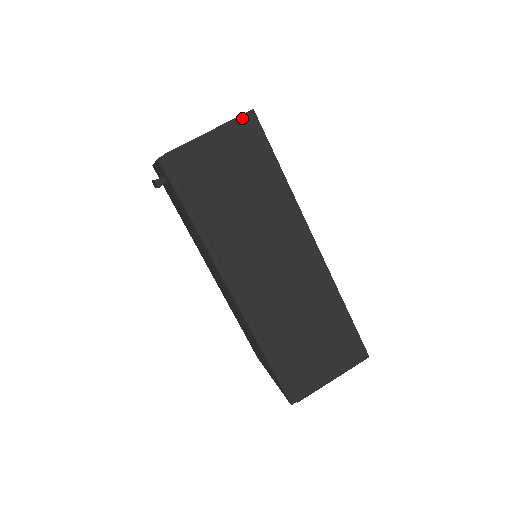
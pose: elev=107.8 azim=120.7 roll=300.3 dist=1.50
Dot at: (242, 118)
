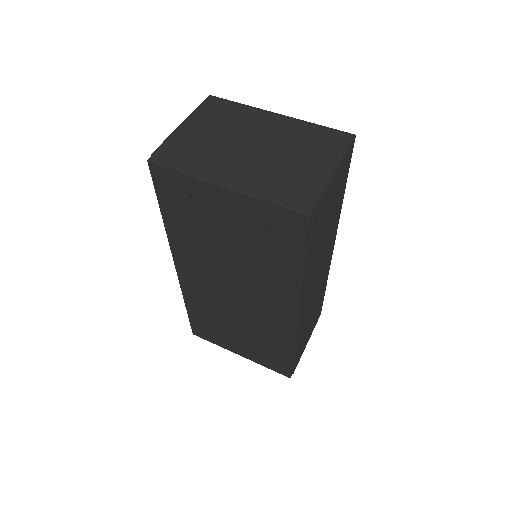
Dot at: (350, 147)
